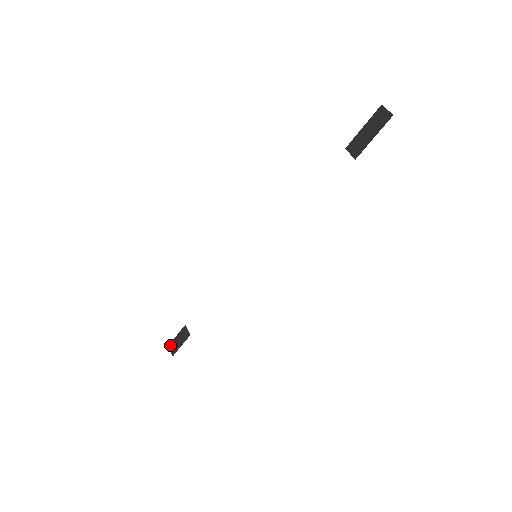
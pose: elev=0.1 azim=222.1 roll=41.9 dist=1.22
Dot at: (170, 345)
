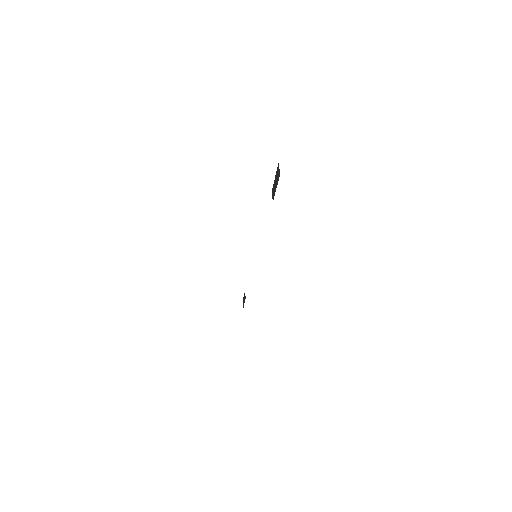
Dot at: occluded
